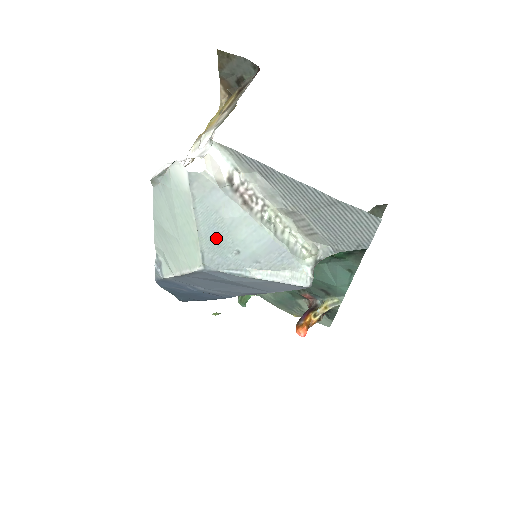
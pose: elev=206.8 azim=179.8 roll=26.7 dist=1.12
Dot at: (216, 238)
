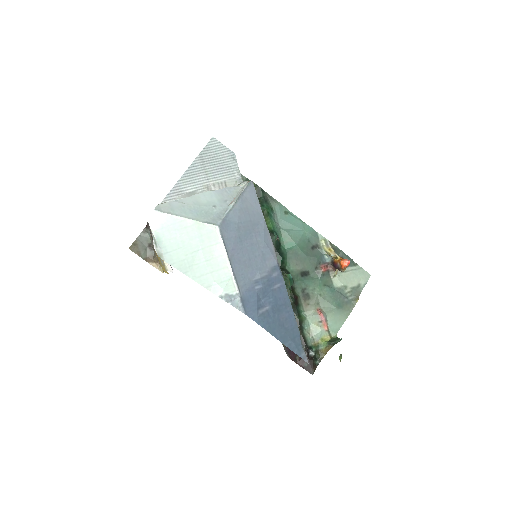
Dot at: (200, 213)
